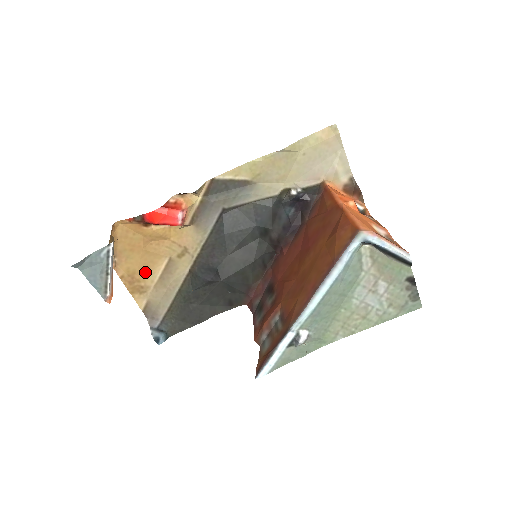
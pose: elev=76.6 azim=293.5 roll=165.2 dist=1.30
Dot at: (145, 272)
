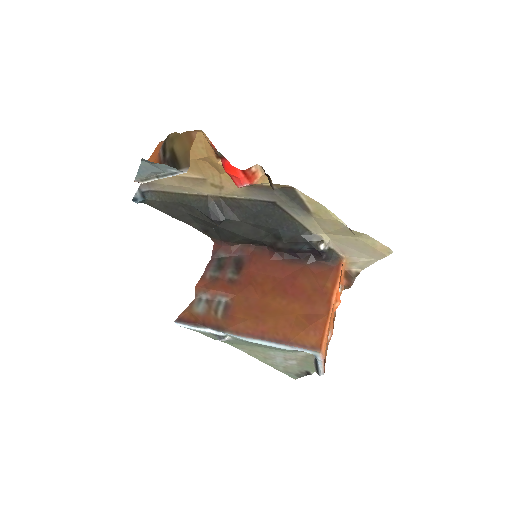
Dot at: occluded
